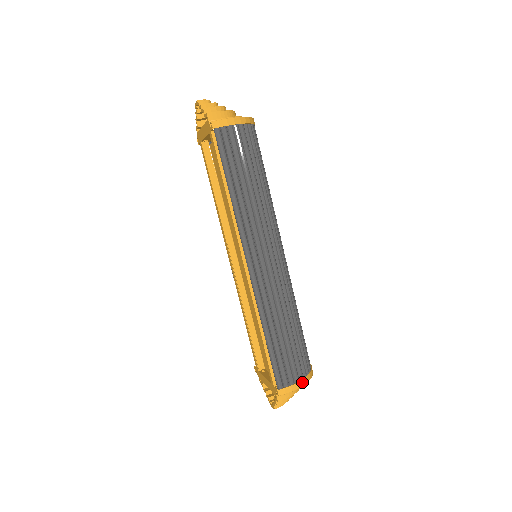
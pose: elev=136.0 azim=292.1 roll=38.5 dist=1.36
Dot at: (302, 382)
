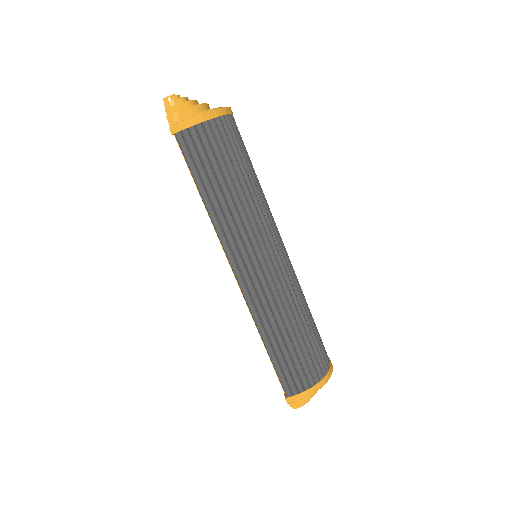
Dot at: (313, 389)
